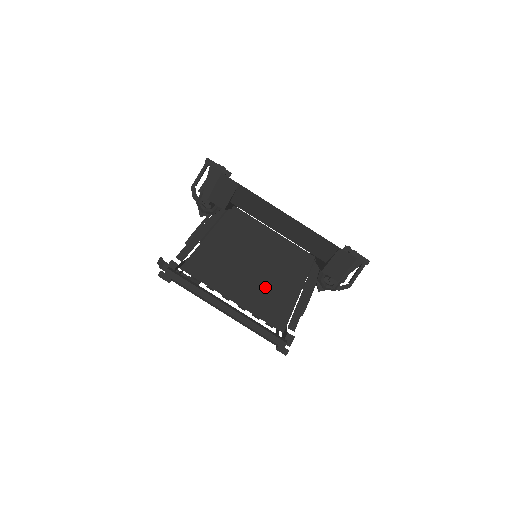
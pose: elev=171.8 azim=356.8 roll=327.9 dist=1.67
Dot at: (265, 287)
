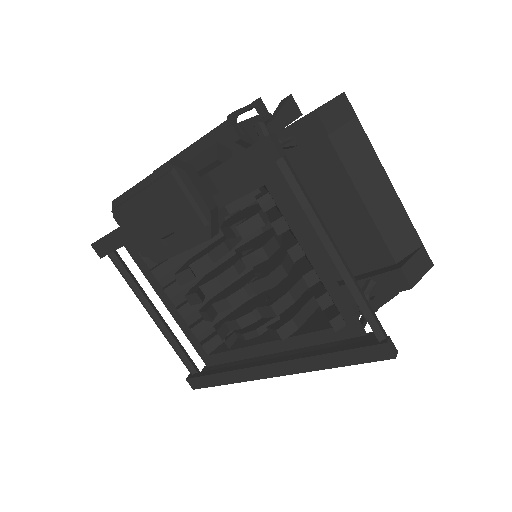
Dot at: occluded
